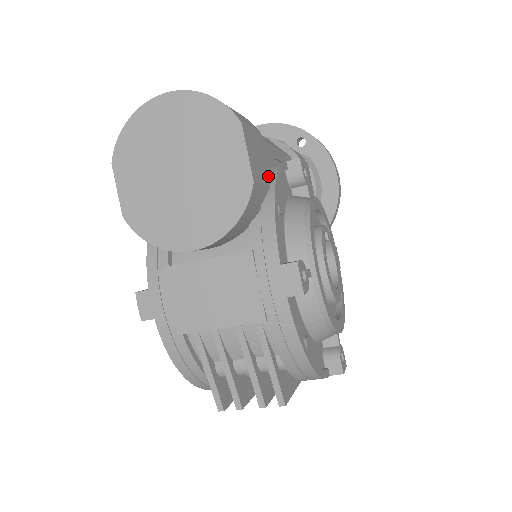
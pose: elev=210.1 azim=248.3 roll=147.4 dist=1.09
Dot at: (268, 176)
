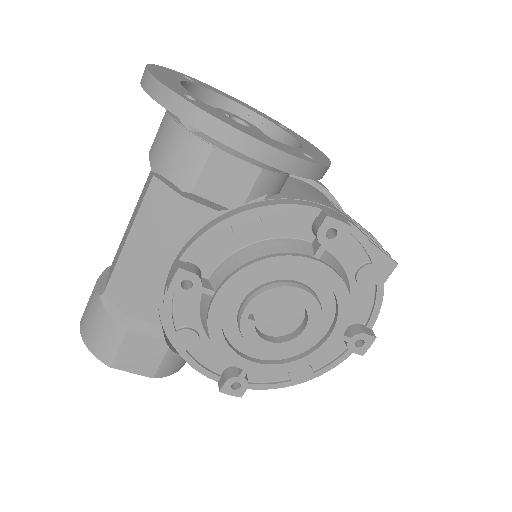
Dot at: (161, 344)
